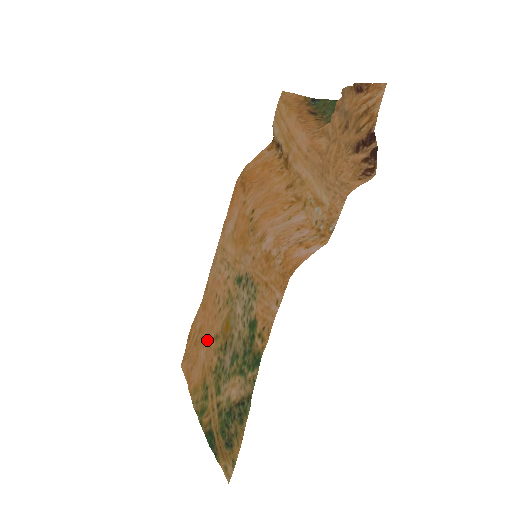
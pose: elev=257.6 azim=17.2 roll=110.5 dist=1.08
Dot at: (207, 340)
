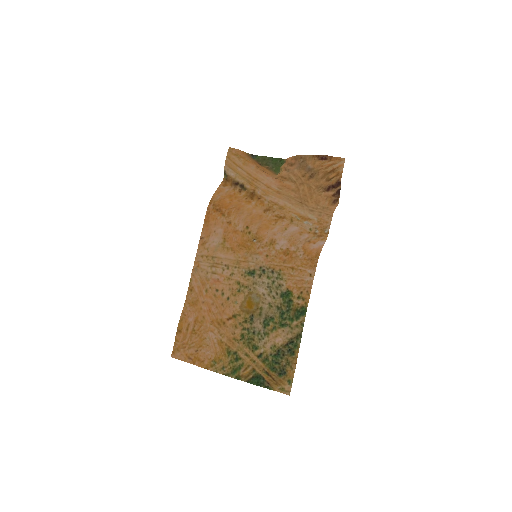
Dot at: (216, 323)
